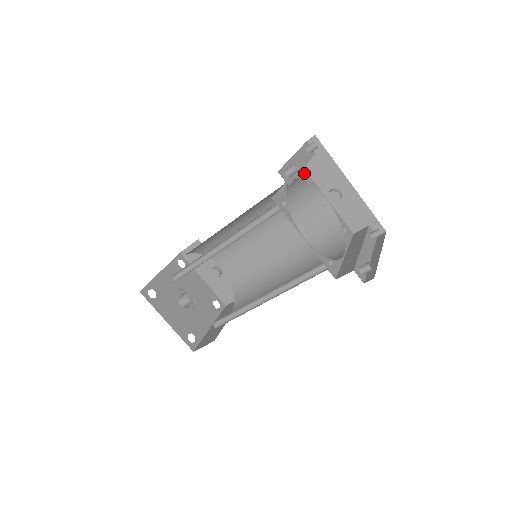
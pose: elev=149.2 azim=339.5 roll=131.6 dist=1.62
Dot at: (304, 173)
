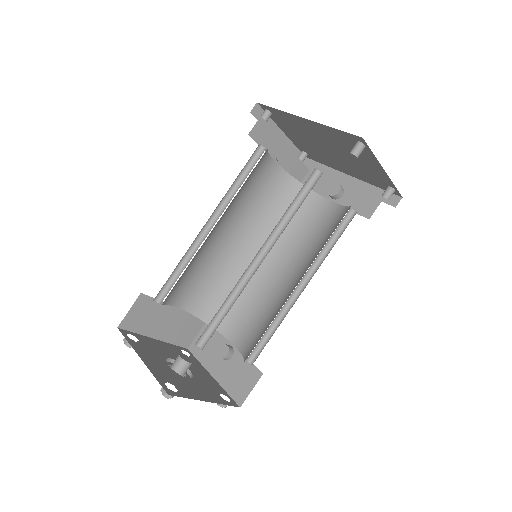
Dot at: occluded
